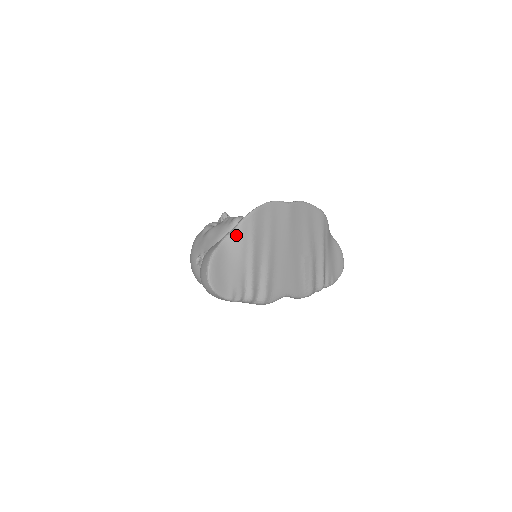
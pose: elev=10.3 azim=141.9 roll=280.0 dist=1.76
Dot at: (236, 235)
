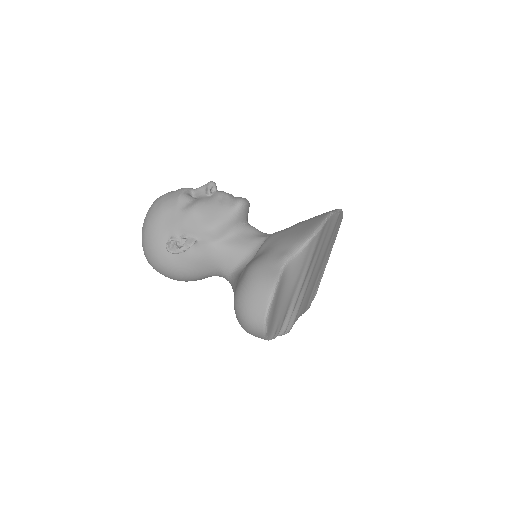
Dot at: (299, 259)
